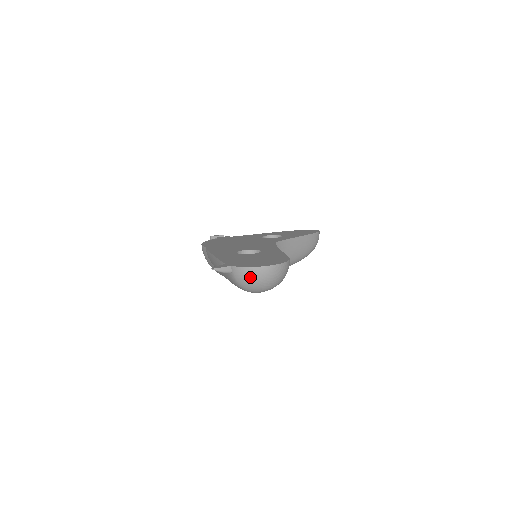
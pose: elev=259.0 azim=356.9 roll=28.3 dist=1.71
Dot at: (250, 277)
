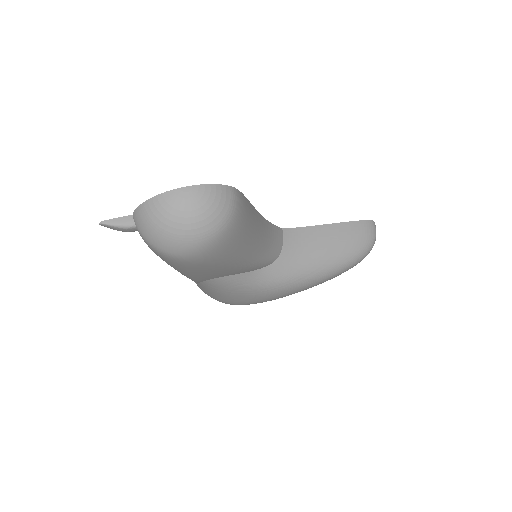
Dot at: (153, 218)
